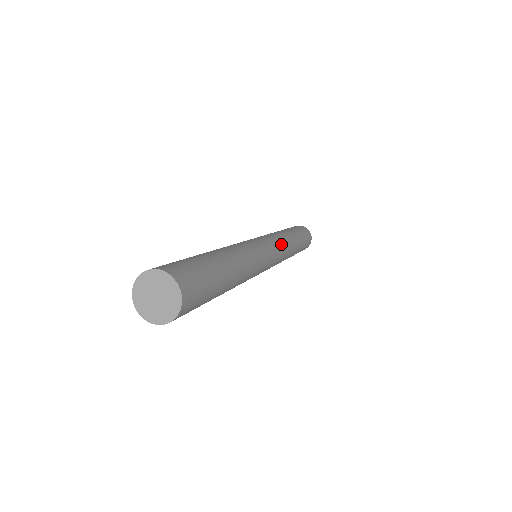
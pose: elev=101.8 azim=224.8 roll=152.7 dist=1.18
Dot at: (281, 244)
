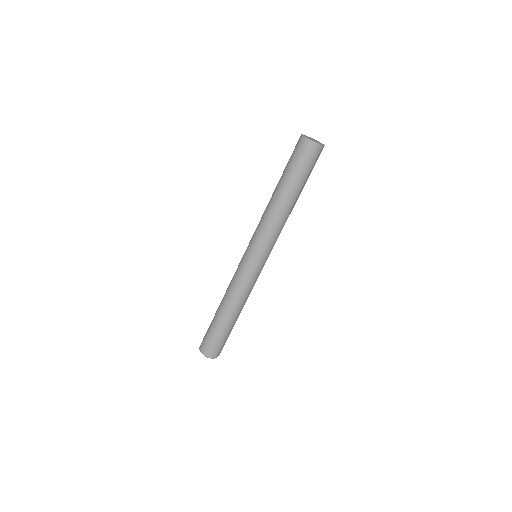
Dot at: occluded
